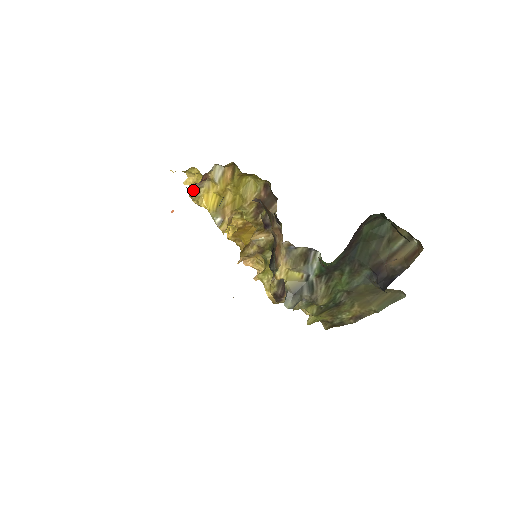
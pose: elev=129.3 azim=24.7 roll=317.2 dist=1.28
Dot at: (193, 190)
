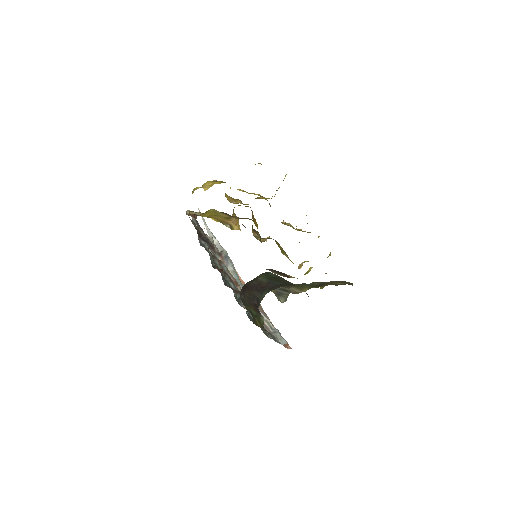
Dot at: occluded
